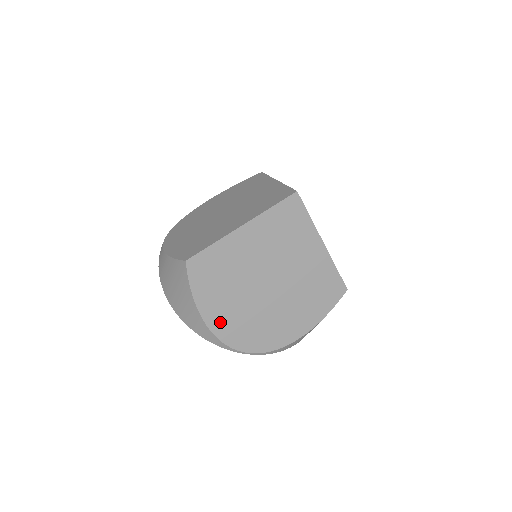
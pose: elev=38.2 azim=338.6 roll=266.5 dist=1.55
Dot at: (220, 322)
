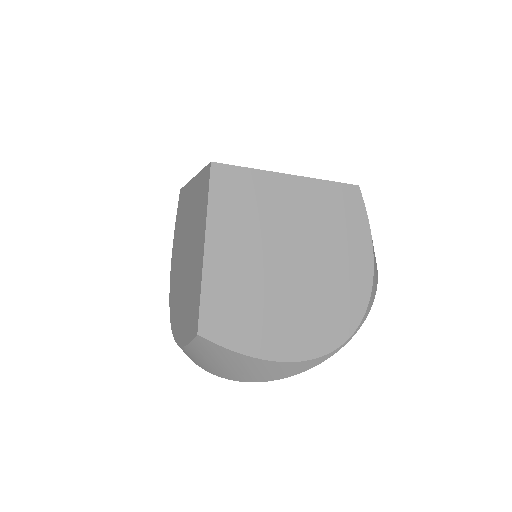
Dot at: (292, 345)
